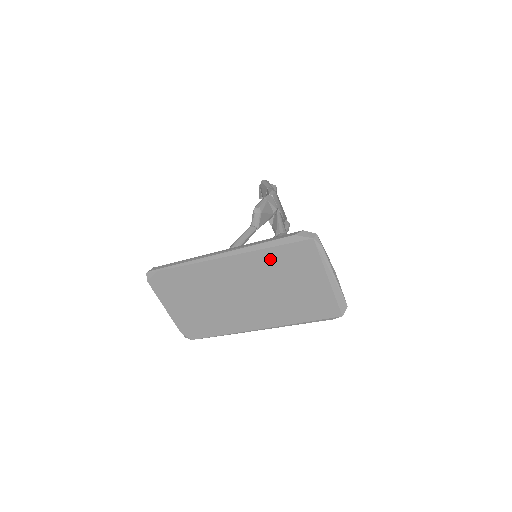
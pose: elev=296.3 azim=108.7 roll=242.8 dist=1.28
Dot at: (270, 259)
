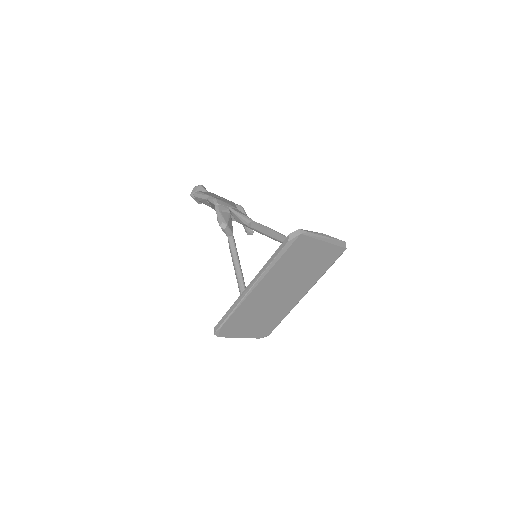
Dot at: (283, 264)
